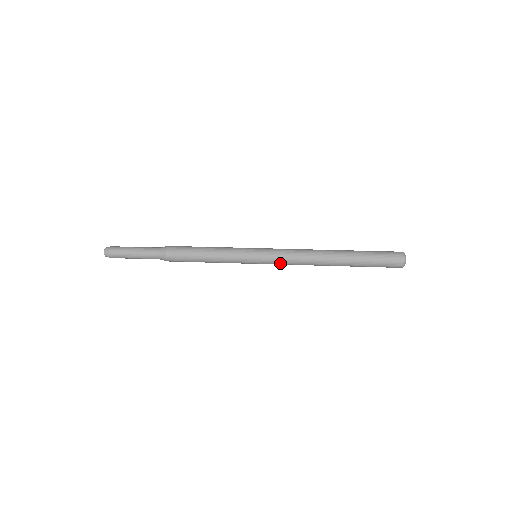
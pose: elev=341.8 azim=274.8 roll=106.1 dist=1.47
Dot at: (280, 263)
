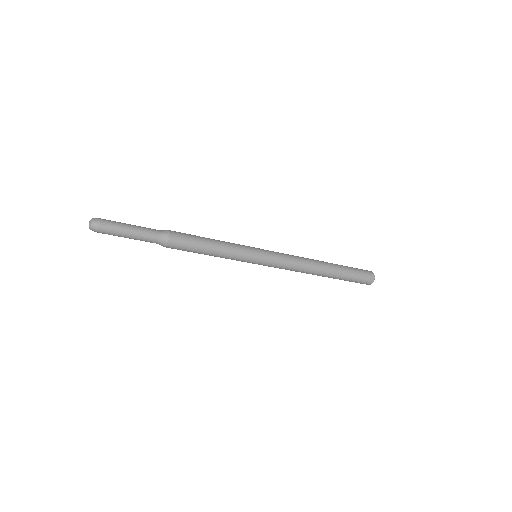
Dot at: (280, 263)
